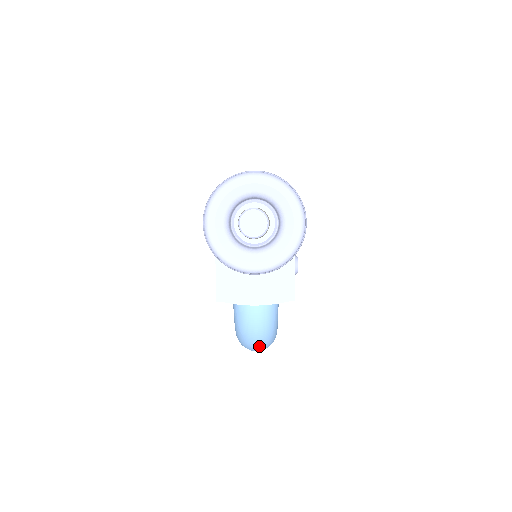
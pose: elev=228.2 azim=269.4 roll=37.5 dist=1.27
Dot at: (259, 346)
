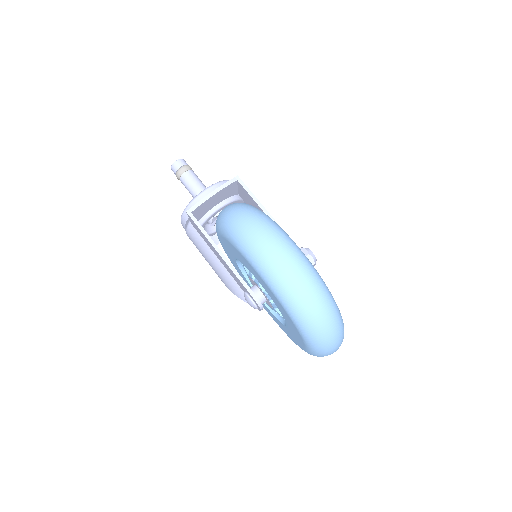
Dot at: (248, 217)
